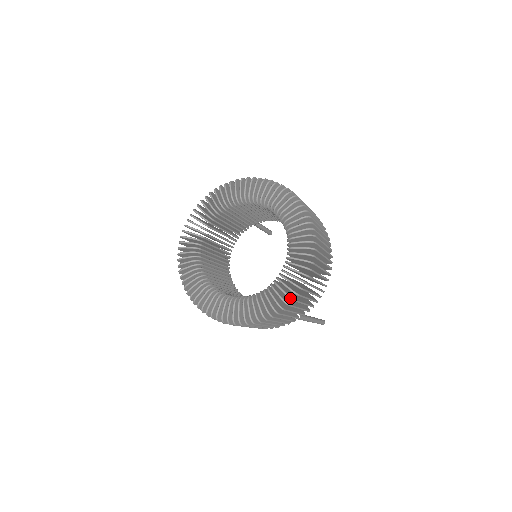
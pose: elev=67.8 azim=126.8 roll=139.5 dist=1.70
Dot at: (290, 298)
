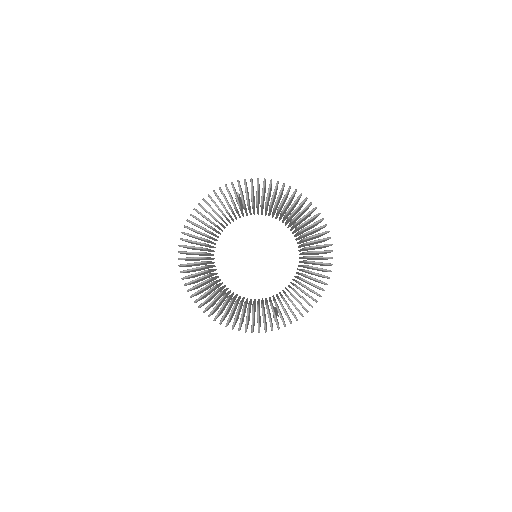
Dot at: (296, 319)
